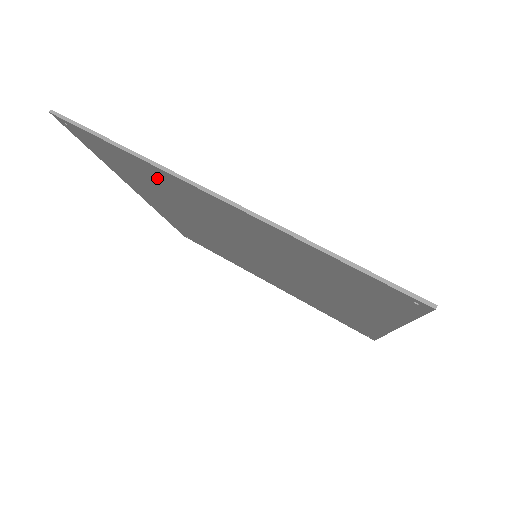
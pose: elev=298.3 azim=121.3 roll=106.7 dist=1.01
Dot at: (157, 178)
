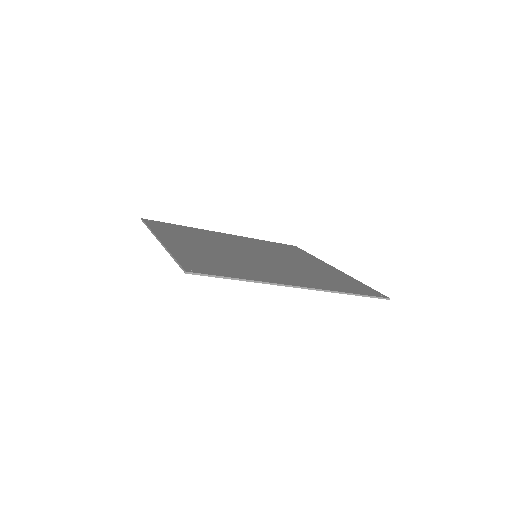
Dot at: occluded
